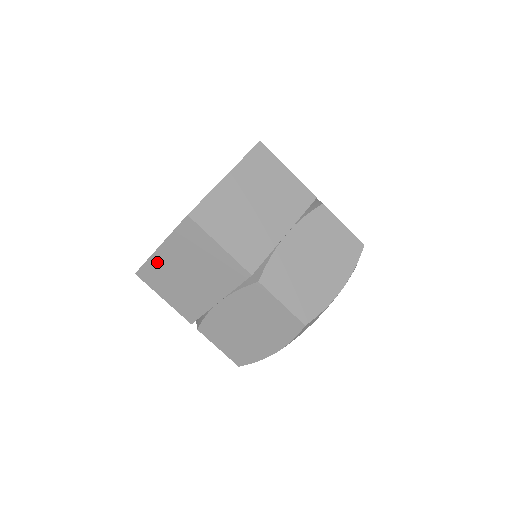
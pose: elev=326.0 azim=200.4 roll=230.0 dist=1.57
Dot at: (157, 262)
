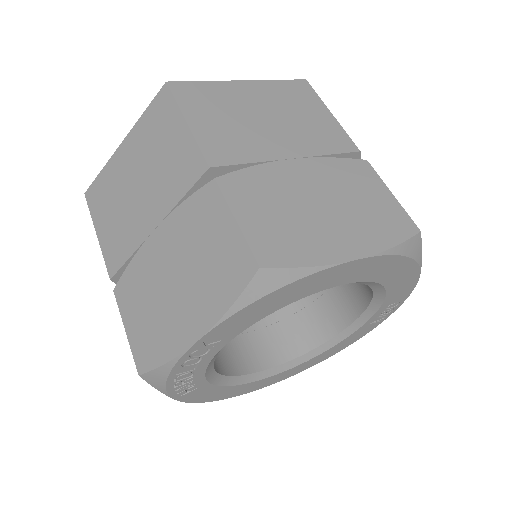
Dot at: (112, 169)
